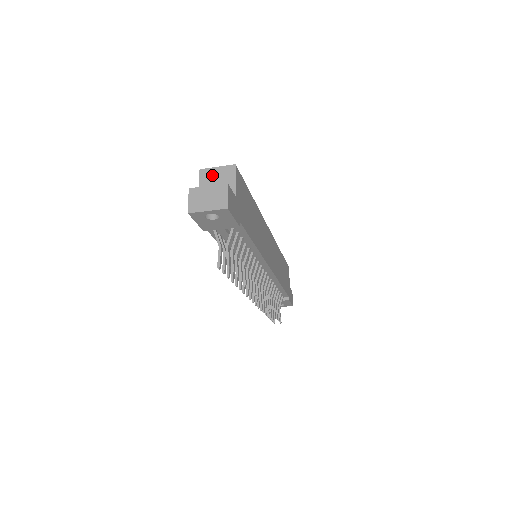
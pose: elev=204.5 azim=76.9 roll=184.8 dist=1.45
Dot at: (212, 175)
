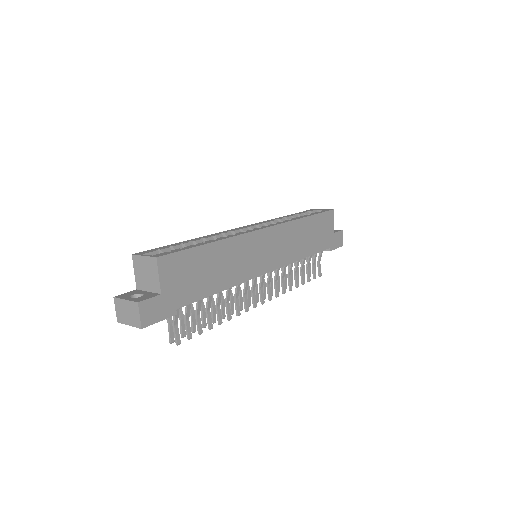
Dot at: (141, 264)
